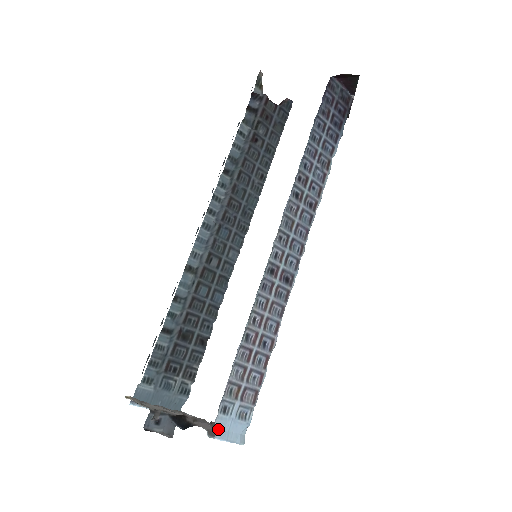
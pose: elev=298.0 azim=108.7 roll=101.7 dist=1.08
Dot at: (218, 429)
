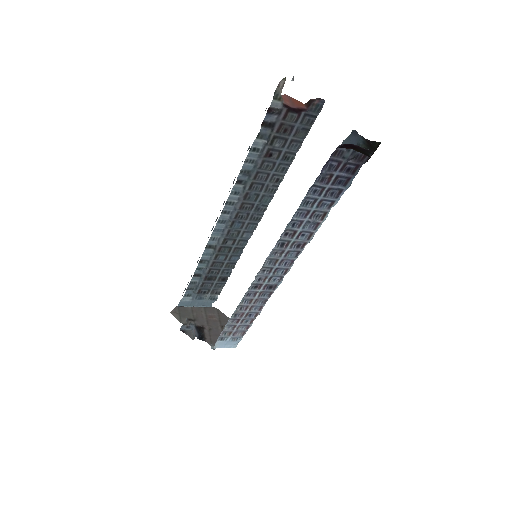
Dot at: (217, 346)
